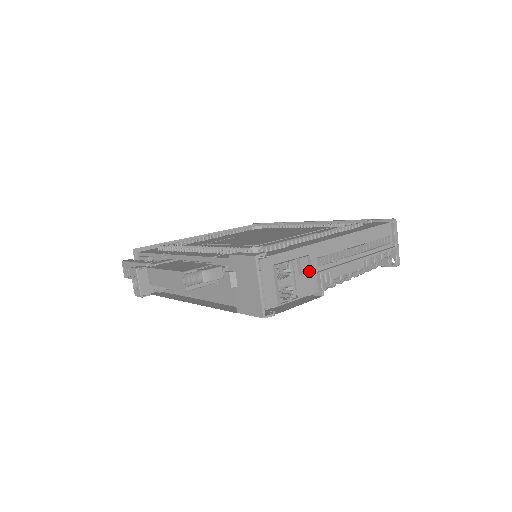
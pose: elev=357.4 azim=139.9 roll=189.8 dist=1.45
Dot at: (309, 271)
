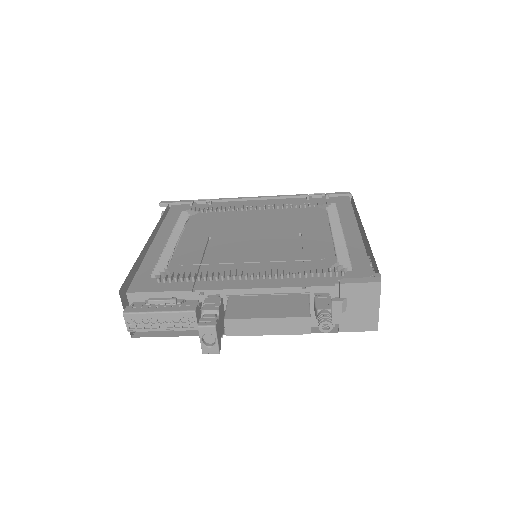
Dot at: occluded
